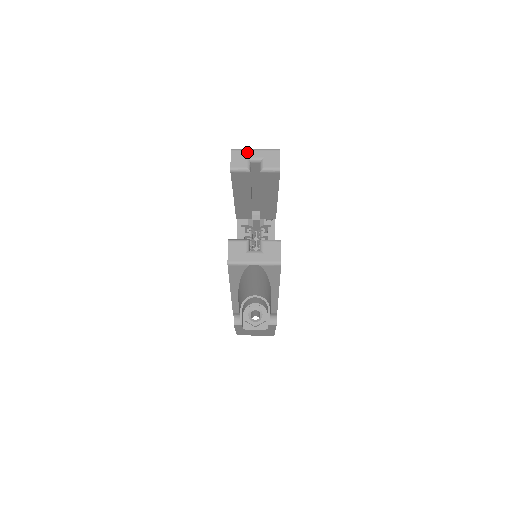
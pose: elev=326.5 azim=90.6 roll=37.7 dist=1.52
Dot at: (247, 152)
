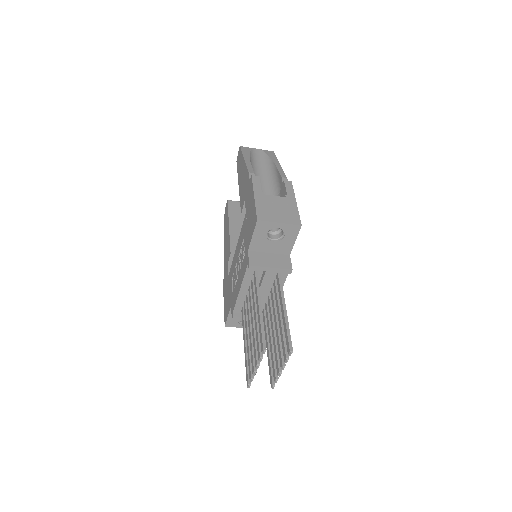
Dot at: occluded
